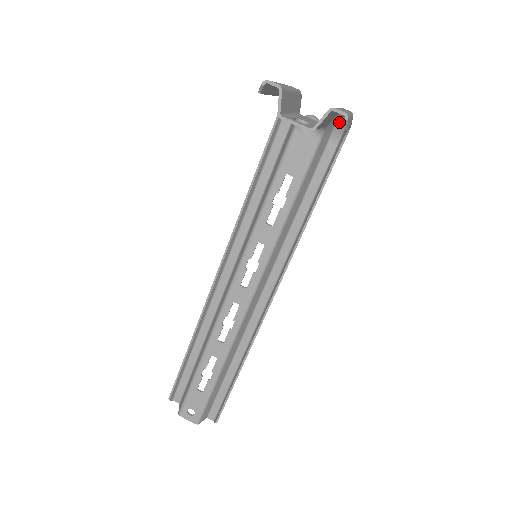
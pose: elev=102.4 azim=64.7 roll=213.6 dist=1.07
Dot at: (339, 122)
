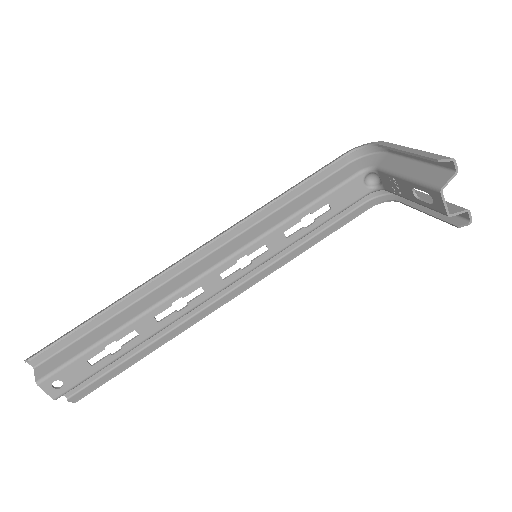
Dot at: occluded
